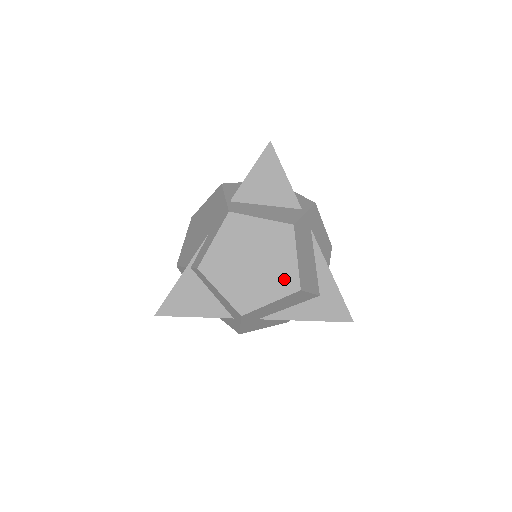
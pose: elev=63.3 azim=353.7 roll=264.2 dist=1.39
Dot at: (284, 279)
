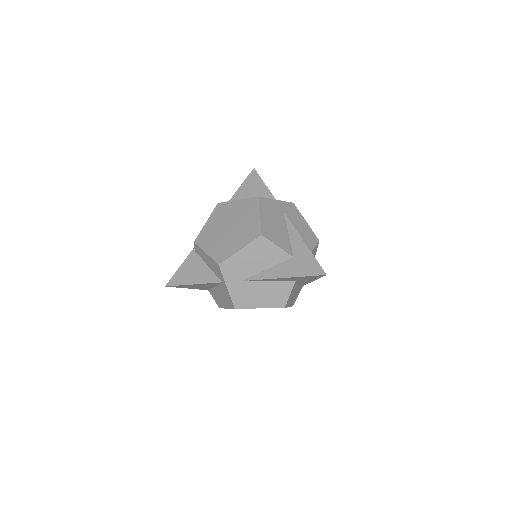
Dot at: (250, 231)
